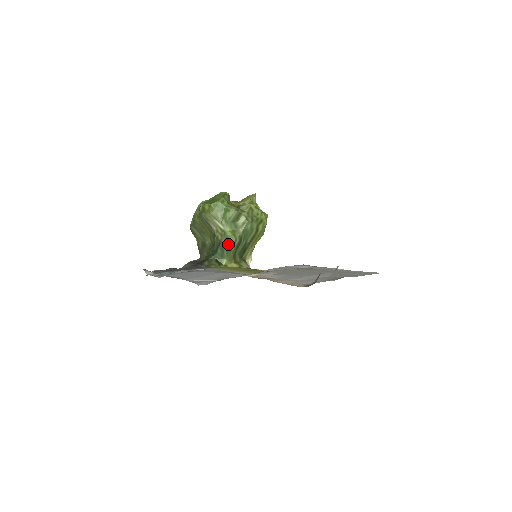
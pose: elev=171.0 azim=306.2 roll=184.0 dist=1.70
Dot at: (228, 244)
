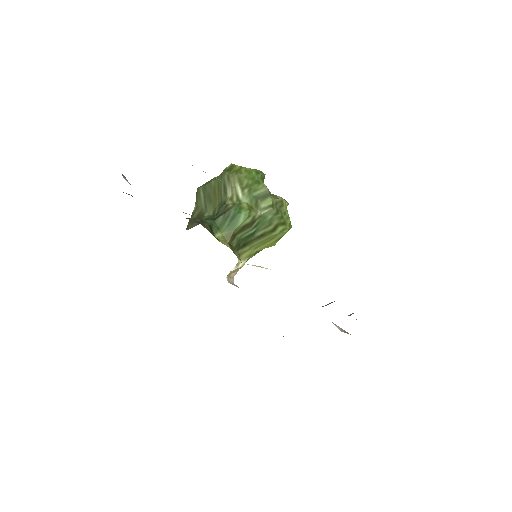
Dot at: (237, 215)
